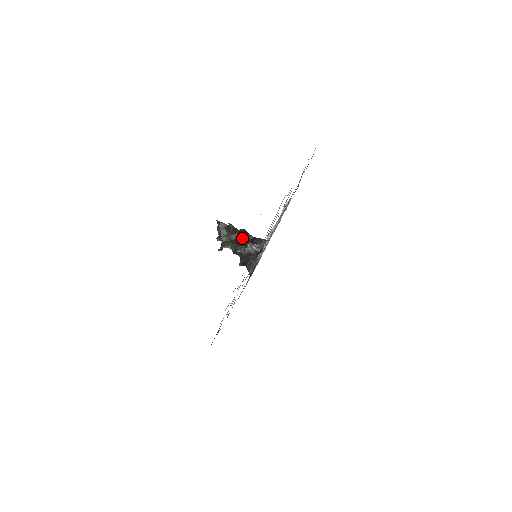
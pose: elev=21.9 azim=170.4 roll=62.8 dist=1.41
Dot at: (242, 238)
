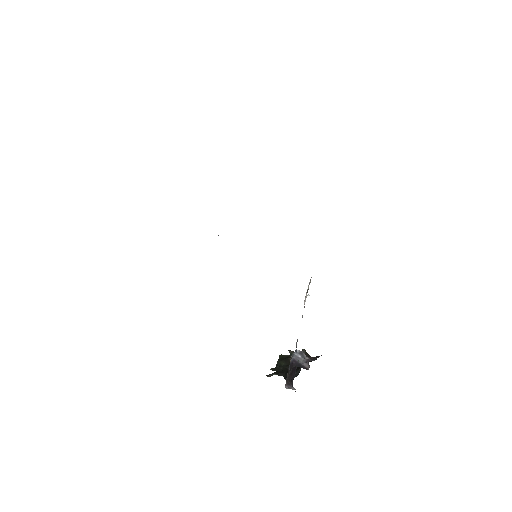
Dot at: occluded
